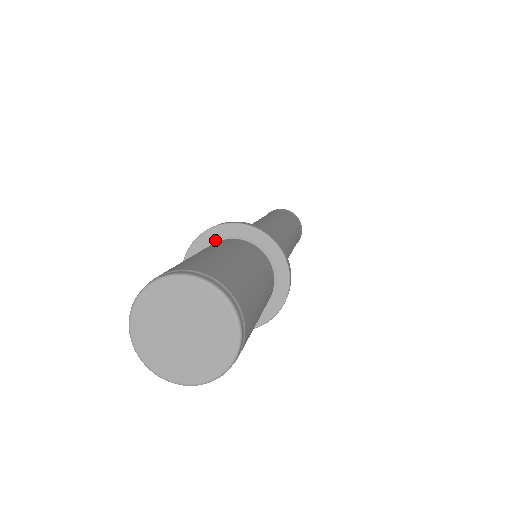
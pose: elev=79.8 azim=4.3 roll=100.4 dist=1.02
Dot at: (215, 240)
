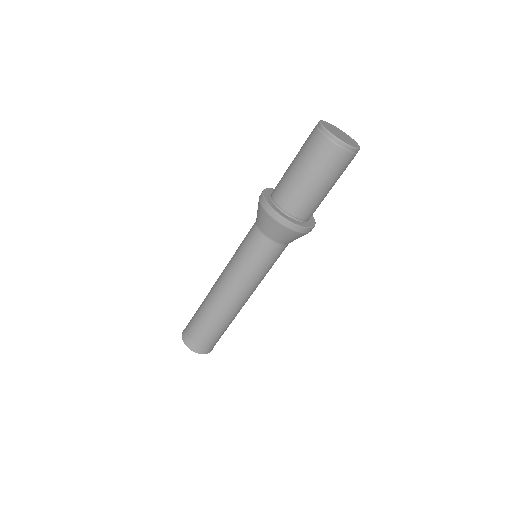
Dot at: (270, 193)
